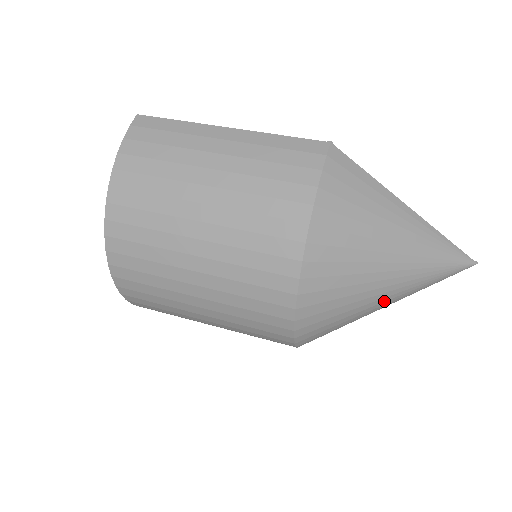
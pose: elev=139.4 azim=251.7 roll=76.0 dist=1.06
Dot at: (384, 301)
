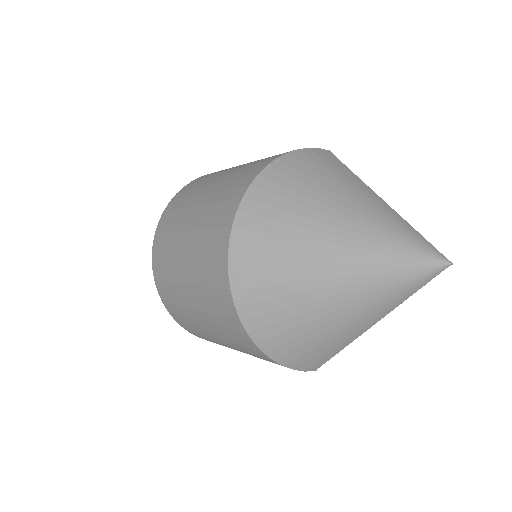
Dot at: (327, 260)
